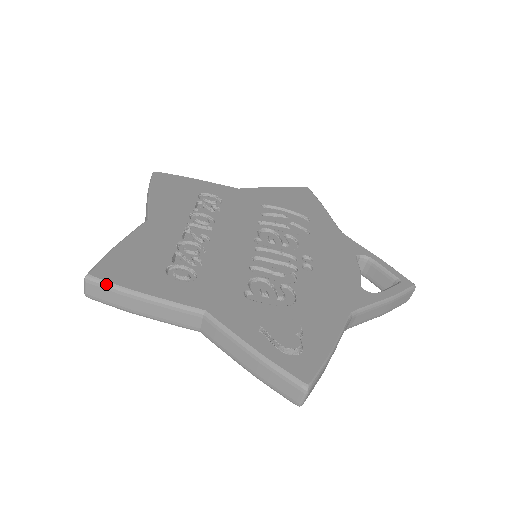
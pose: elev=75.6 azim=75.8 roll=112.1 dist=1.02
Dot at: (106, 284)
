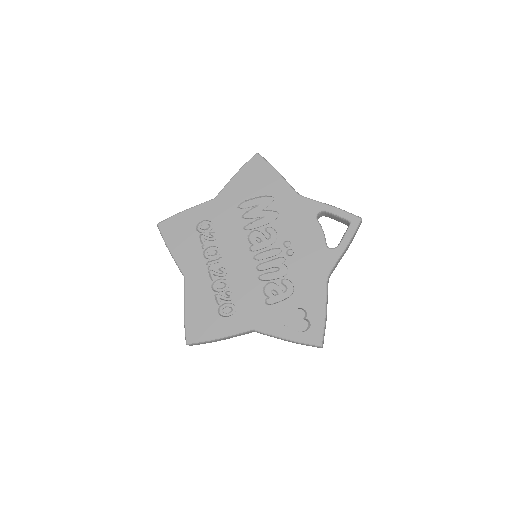
Dot at: (198, 343)
